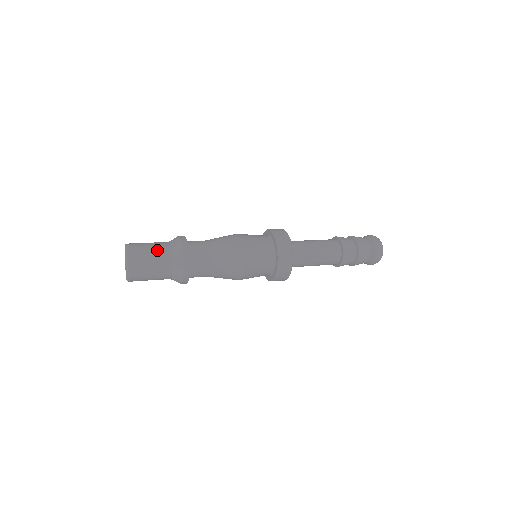
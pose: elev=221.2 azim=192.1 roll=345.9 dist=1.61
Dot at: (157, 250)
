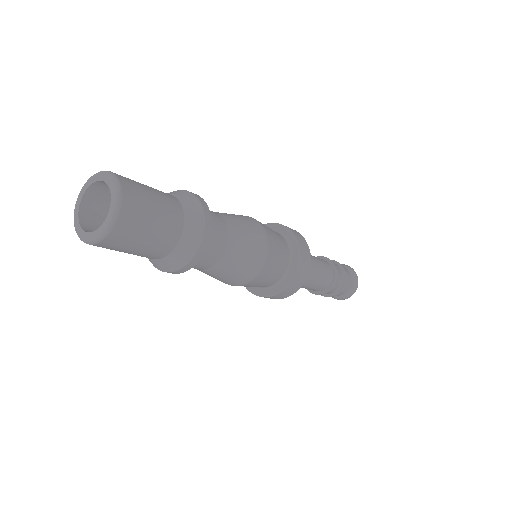
Dot at: (166, 209)
